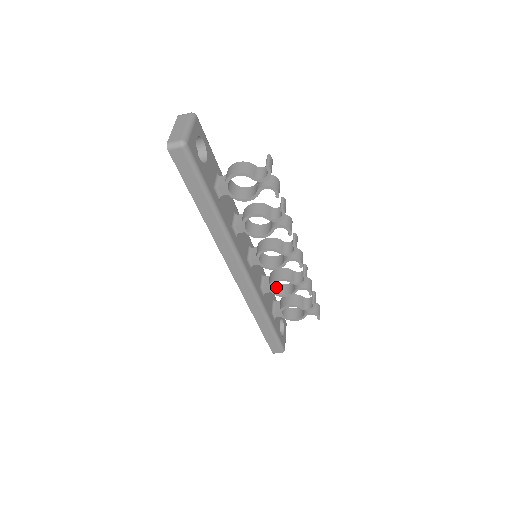
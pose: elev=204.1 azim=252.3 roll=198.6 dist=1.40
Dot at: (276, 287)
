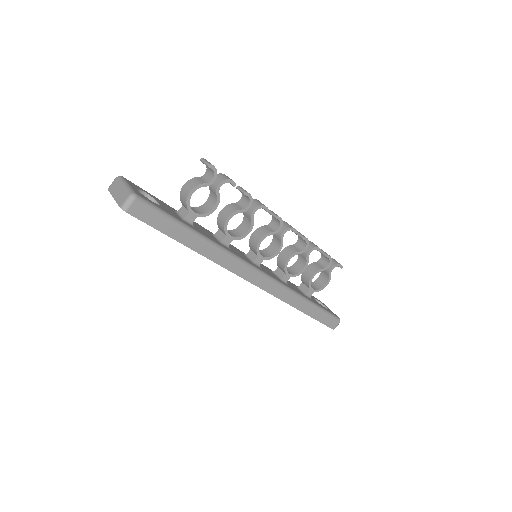
Dot at: (290, 271)
